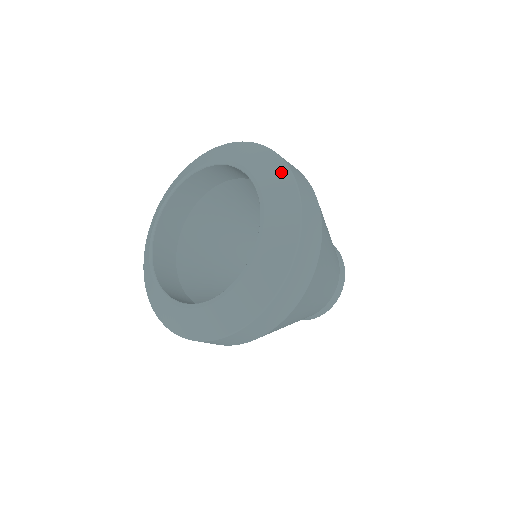
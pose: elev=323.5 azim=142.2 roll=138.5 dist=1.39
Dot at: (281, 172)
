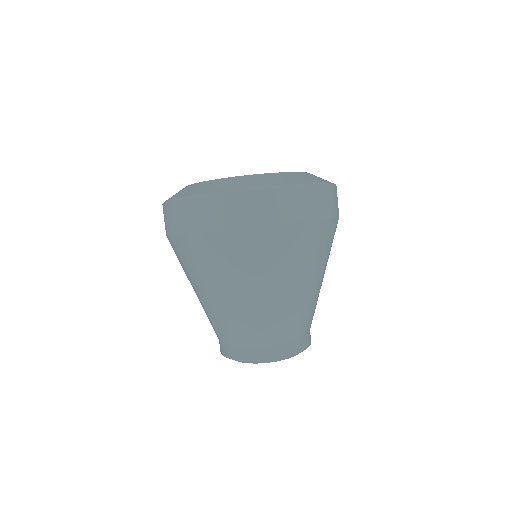
Dot at: occluded
